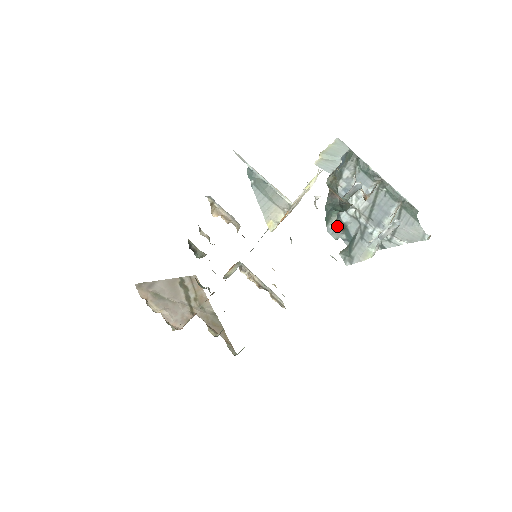
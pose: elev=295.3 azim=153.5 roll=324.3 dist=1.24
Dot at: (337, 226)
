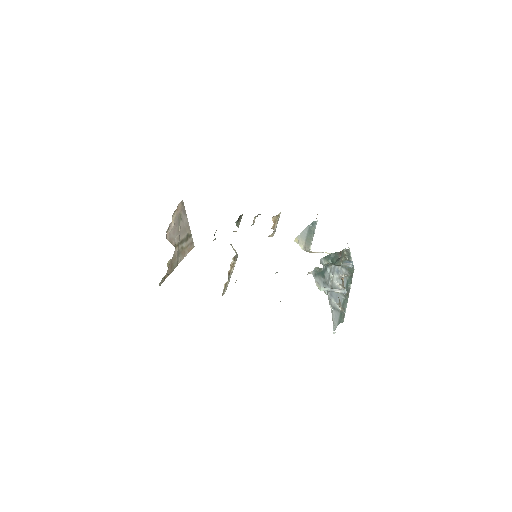
Dot at: (324, 265)
